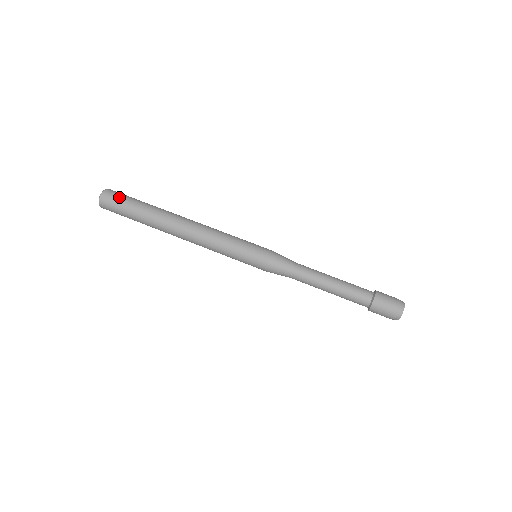
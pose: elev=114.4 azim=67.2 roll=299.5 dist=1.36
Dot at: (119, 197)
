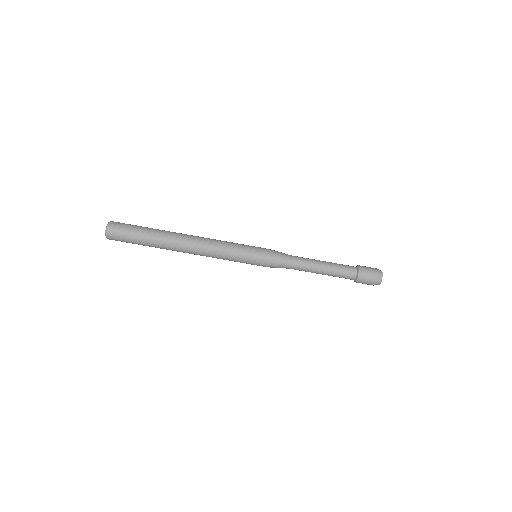
Dot at: (123, 231)
